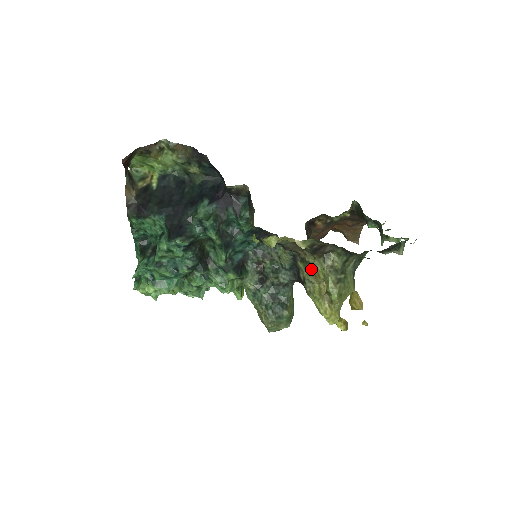
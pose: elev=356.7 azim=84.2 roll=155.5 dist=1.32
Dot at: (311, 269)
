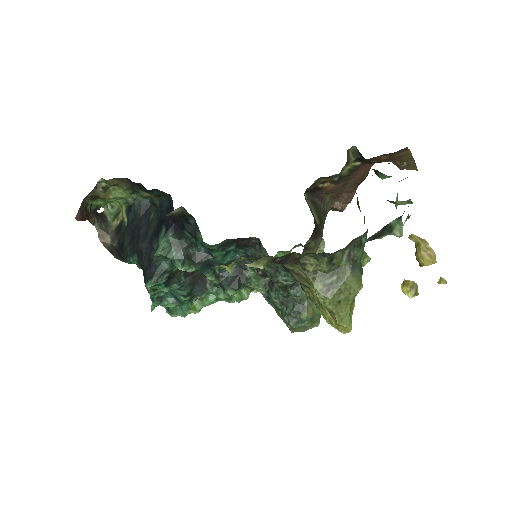
Dot at: (297, 275)
